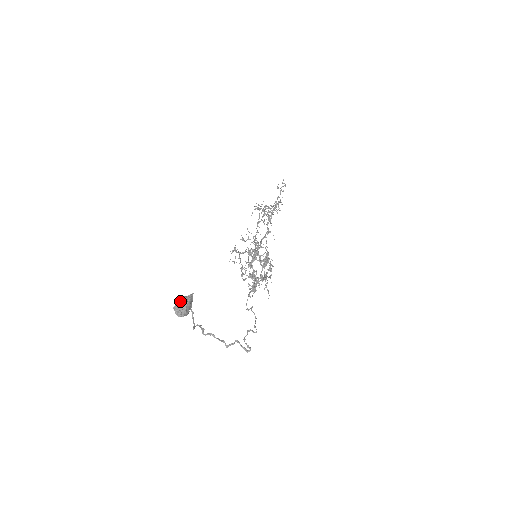
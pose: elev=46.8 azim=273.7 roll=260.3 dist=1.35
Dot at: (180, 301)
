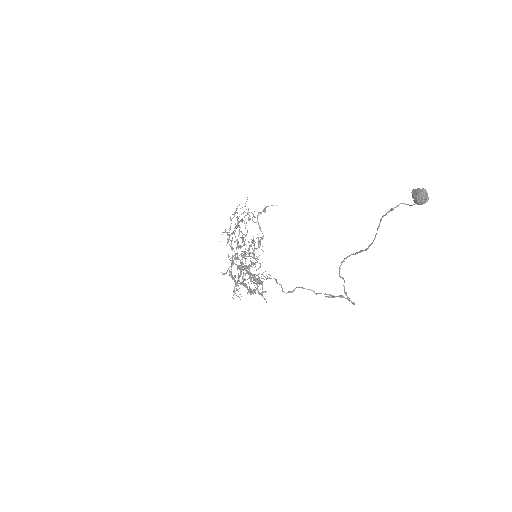
Dot at: occluded
